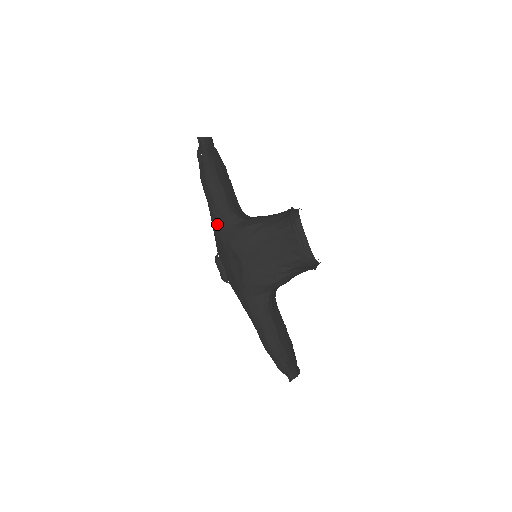
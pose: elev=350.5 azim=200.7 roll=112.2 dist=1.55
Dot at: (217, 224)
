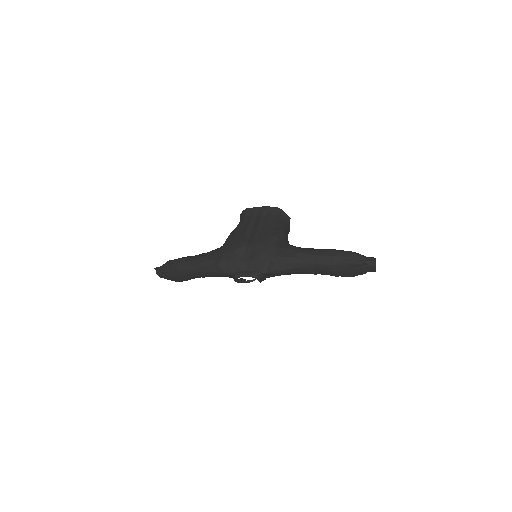
Dot at: (211, 261)
